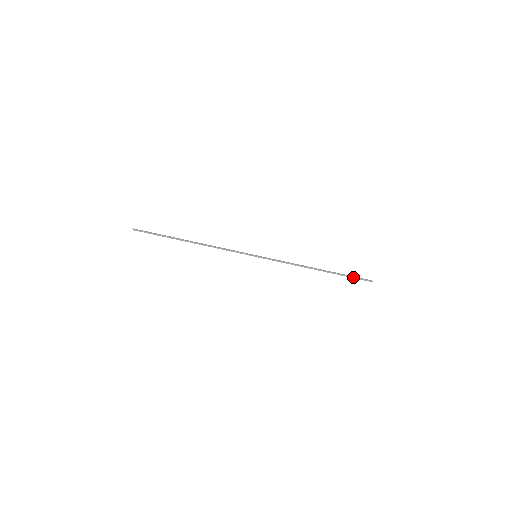
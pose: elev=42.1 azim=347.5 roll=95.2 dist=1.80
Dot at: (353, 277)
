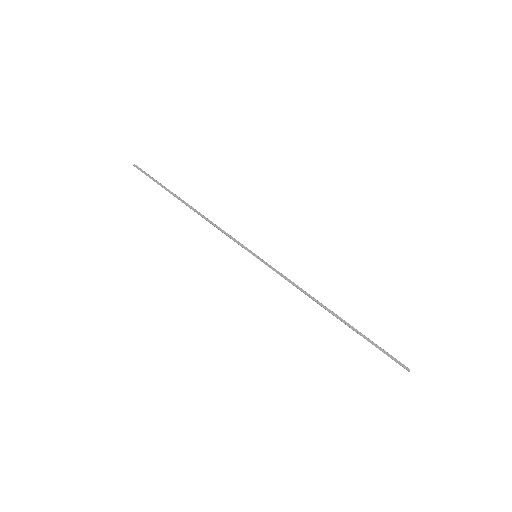
Dot at: (380, 349)
